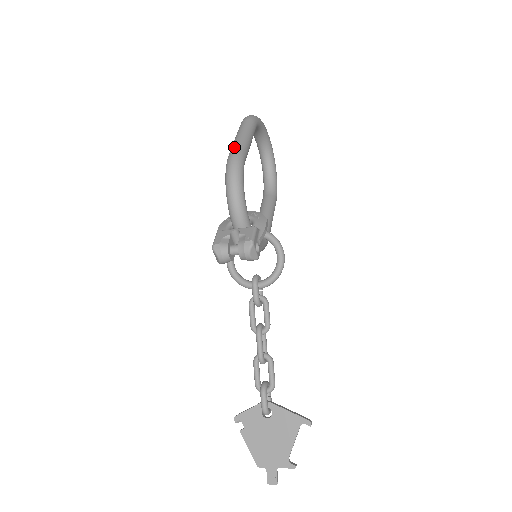
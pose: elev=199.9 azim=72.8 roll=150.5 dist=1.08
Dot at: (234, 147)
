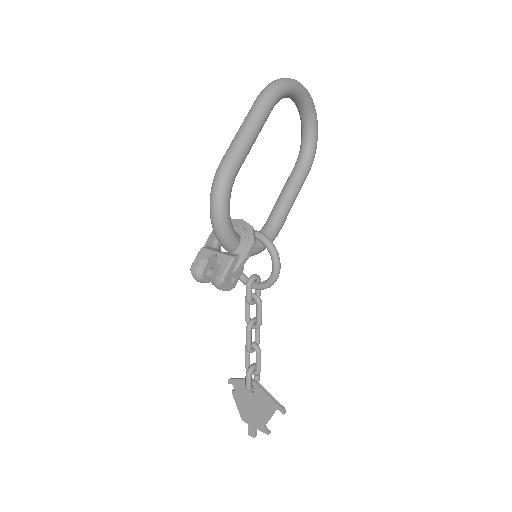
Dot at: (227, 154)
